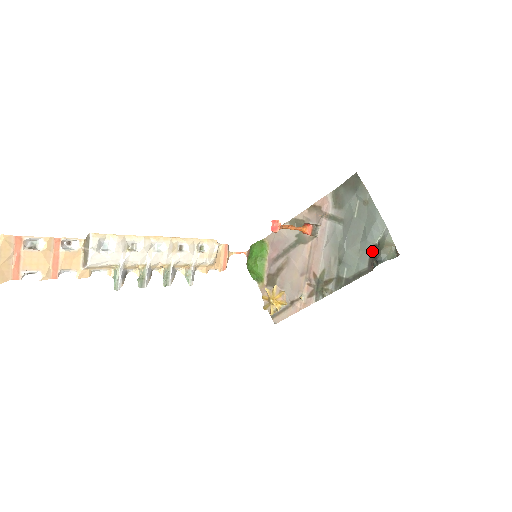
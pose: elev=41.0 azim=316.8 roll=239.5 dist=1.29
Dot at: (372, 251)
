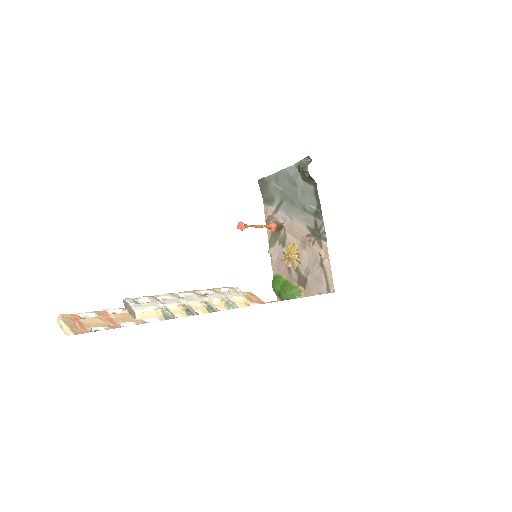
Dot at: (304, 180)
